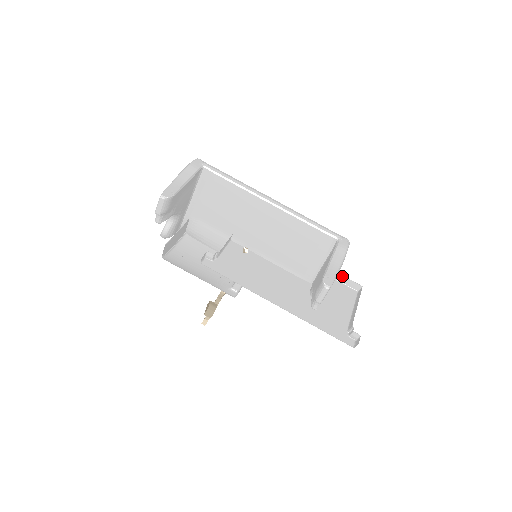
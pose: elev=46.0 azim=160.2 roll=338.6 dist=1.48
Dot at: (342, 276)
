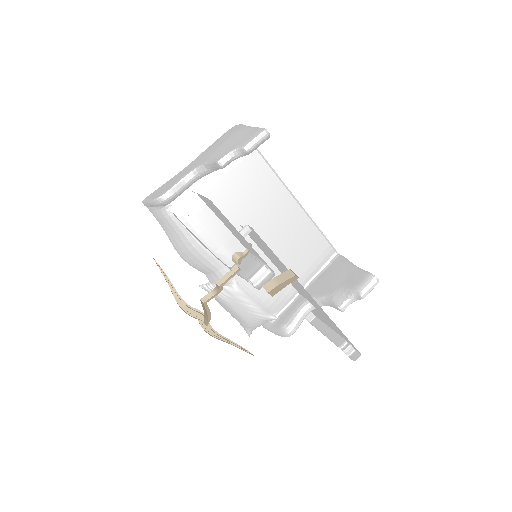
Dot at: occluded
